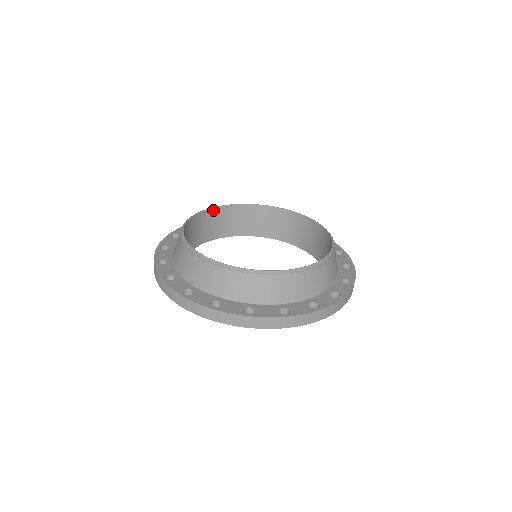
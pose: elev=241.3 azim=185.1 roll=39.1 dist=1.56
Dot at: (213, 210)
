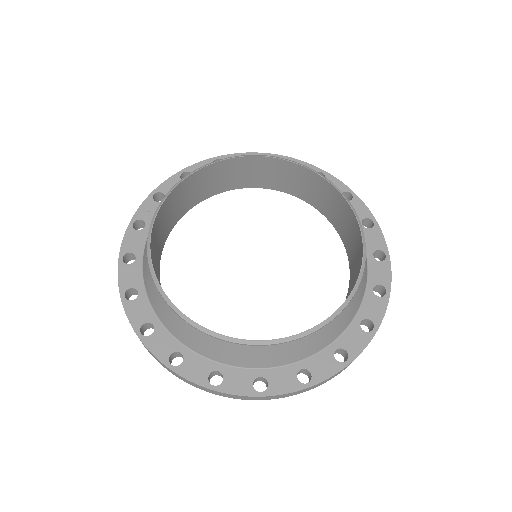
Dot at: (185, 181)
